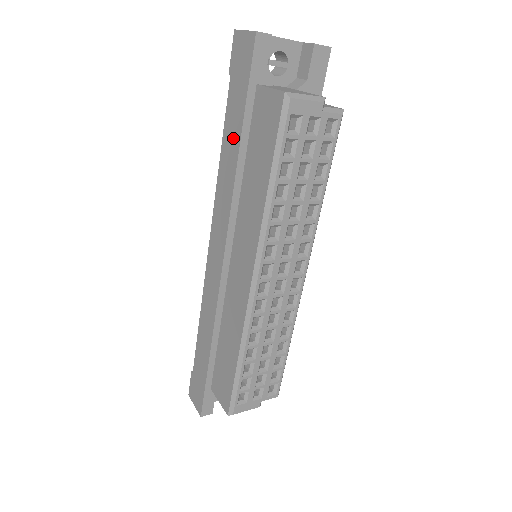
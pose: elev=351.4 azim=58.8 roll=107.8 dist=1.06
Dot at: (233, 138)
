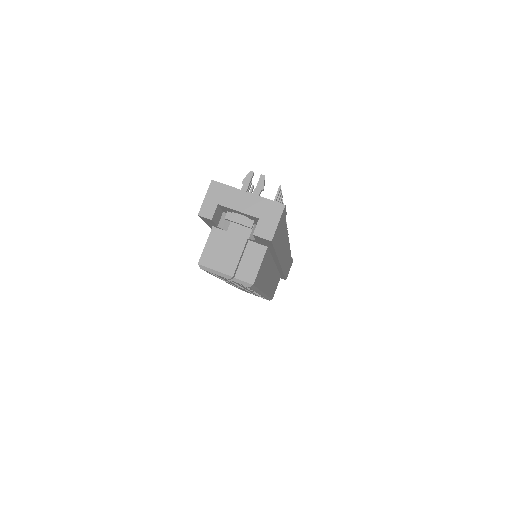
Dot at: occluded
